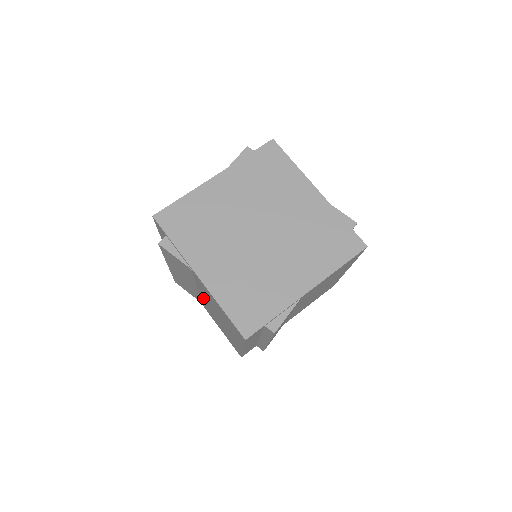
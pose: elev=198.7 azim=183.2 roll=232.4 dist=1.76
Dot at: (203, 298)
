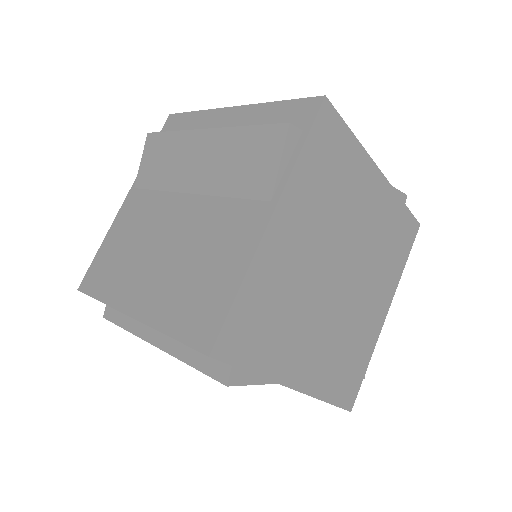
Dot at: occluded
